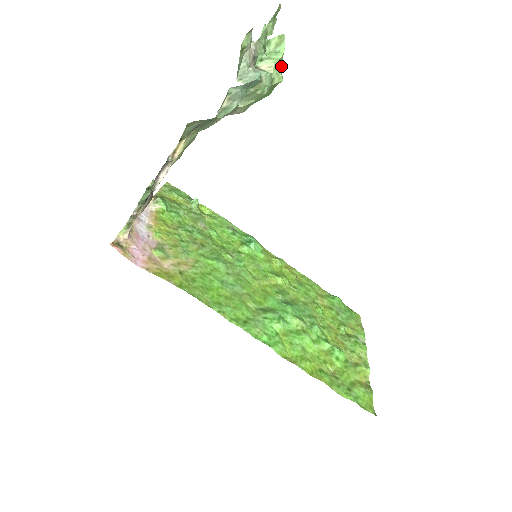
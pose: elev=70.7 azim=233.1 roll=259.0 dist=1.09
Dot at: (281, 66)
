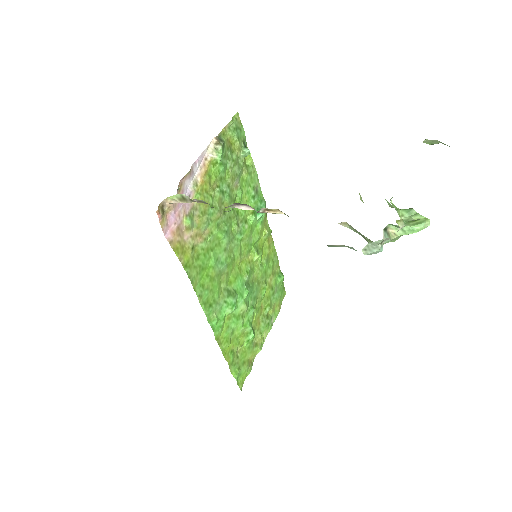
Dot at: occluded
